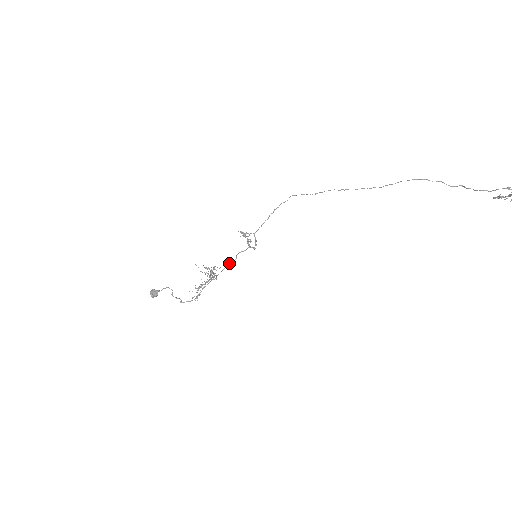
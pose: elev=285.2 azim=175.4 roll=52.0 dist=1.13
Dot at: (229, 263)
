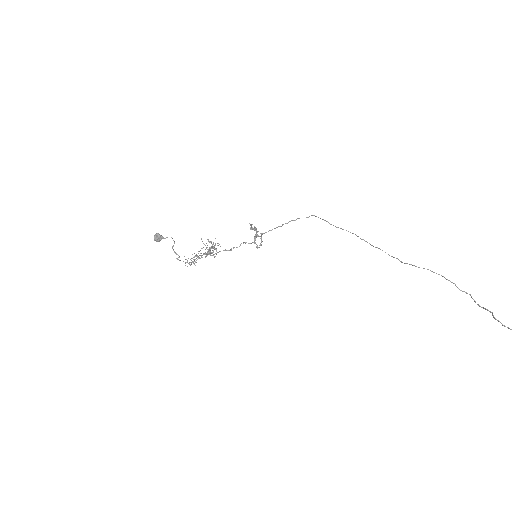
Dot at: occluded
